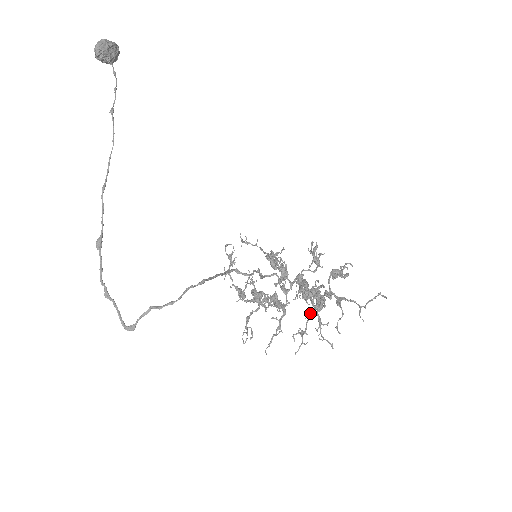
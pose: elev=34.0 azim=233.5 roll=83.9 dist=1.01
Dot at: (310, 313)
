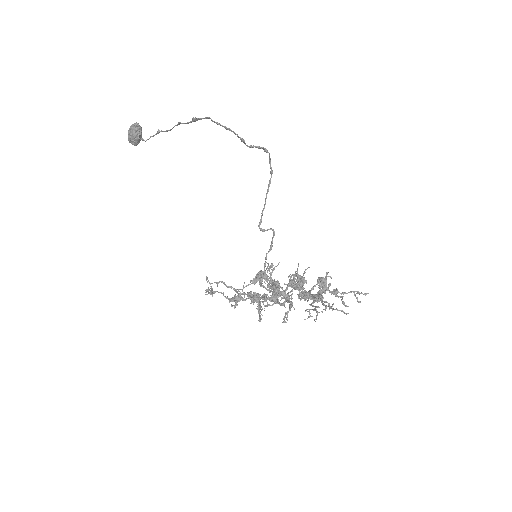
Dot at: (311, 304)
